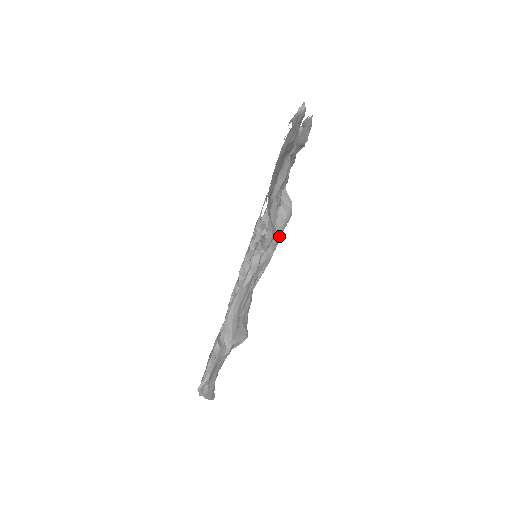
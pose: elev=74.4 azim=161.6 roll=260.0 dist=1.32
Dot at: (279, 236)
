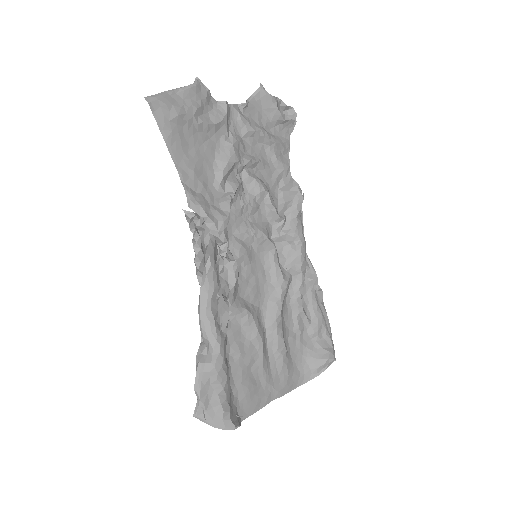
Dot at: (294, 227)
